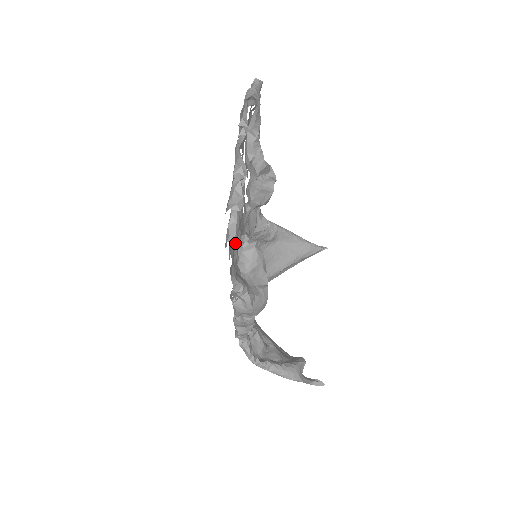
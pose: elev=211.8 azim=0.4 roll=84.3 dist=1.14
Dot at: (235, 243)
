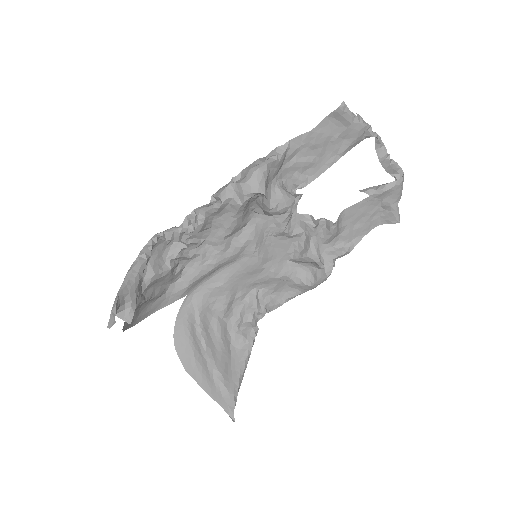
Dot at: (310, 158)
